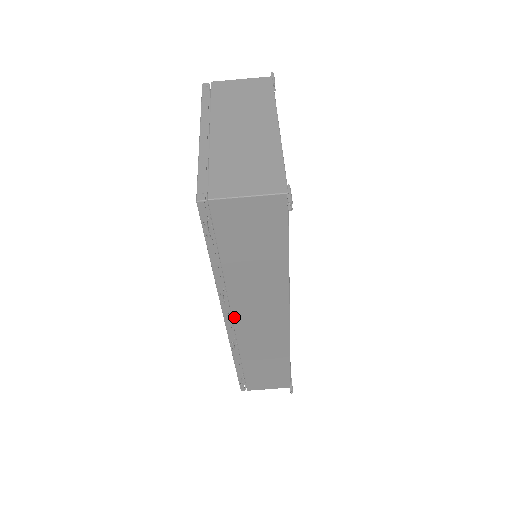
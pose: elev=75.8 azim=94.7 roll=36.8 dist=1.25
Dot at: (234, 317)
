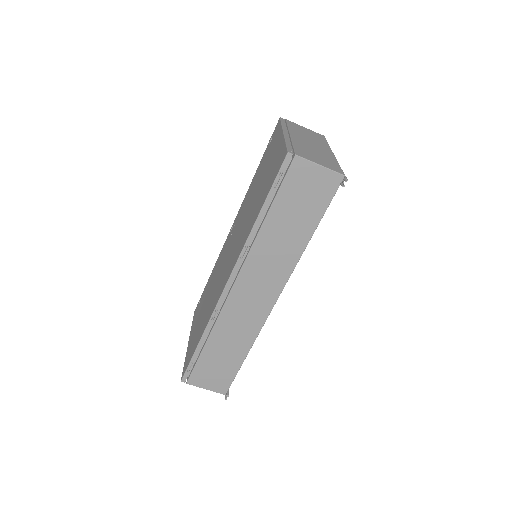
Dot at: (238, 278)
